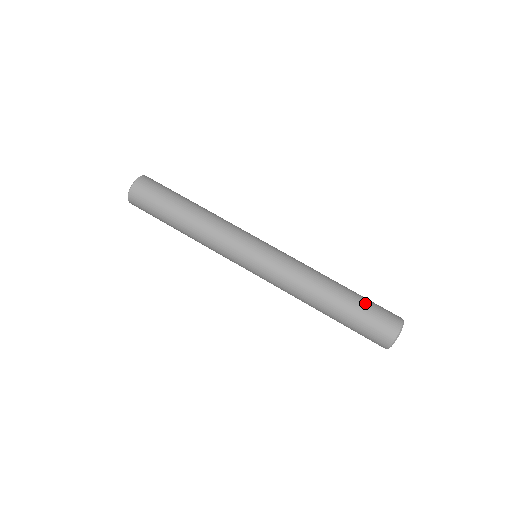
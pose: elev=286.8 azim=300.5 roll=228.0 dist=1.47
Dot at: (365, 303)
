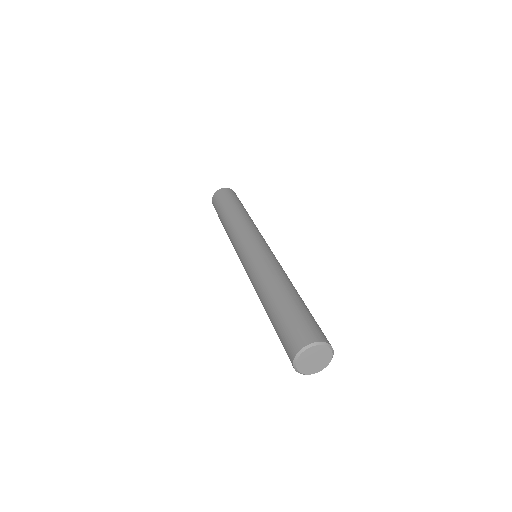
Dot at: (313, 317)
